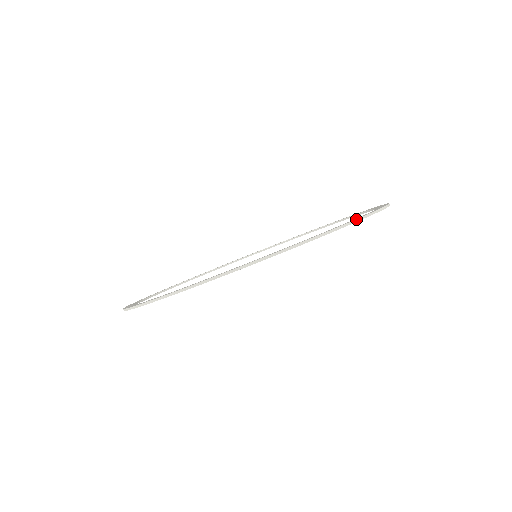
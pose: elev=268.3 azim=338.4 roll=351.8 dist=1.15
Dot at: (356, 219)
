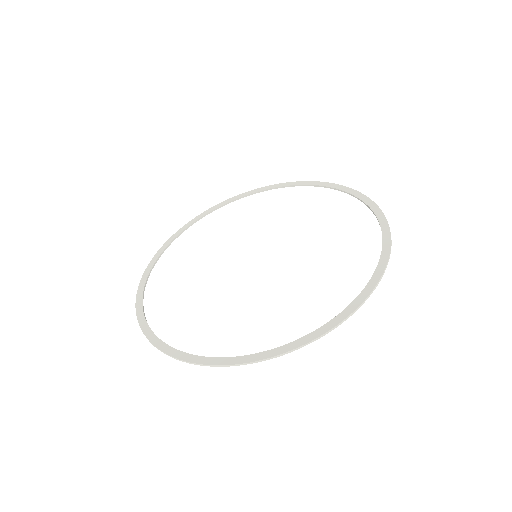
Dot at: (337, 325)
